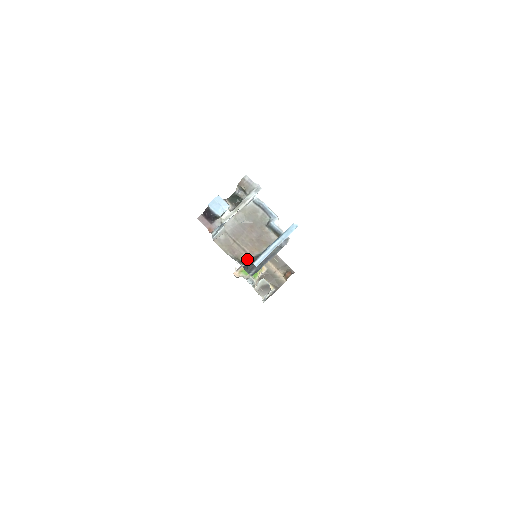
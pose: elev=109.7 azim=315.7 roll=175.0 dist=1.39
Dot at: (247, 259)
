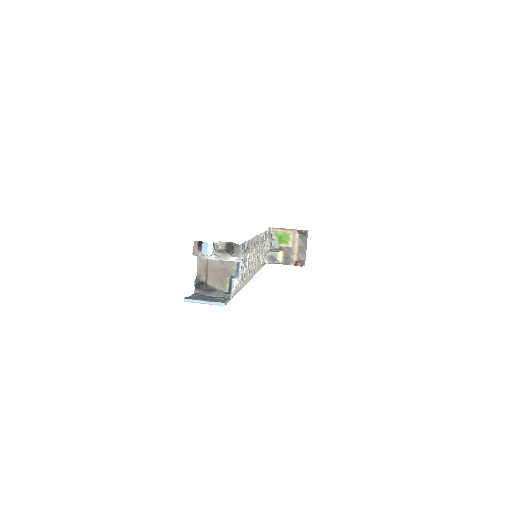
Dot at: (203, 281)
